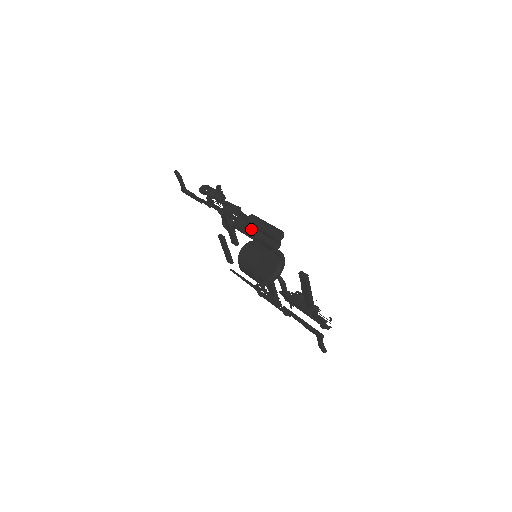
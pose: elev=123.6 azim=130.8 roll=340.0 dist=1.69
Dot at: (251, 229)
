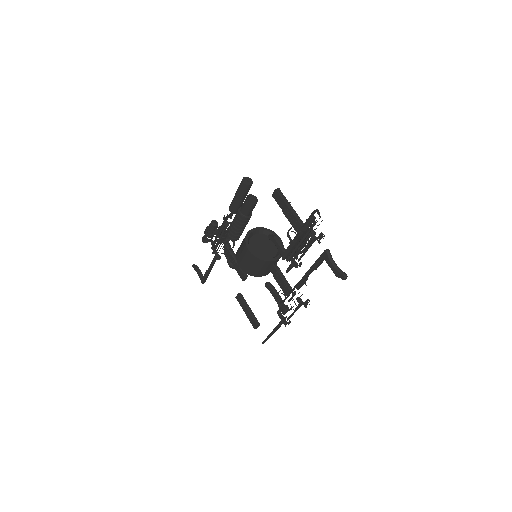
Dot at: (235, 215)
